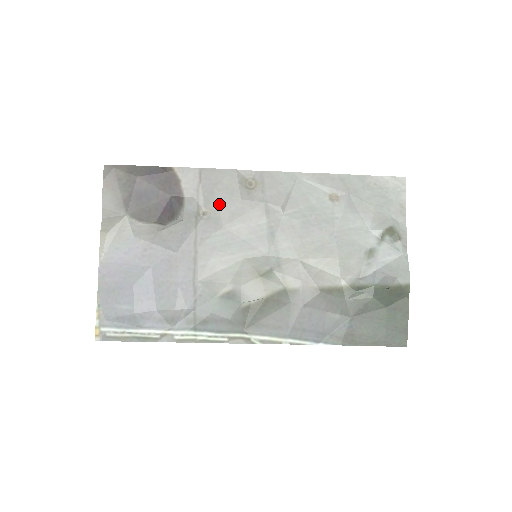
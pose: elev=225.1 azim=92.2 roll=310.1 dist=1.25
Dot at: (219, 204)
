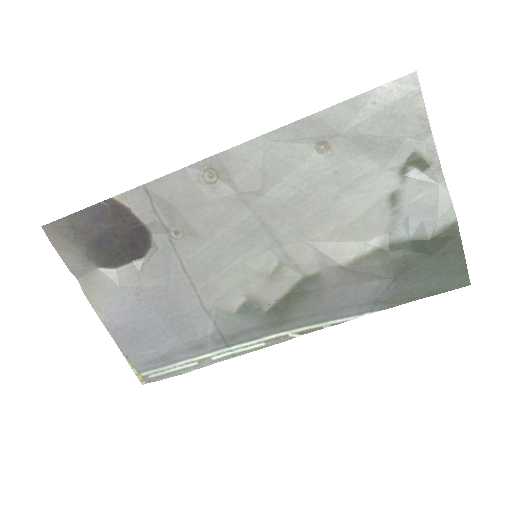
Dot at: (186, 217)
